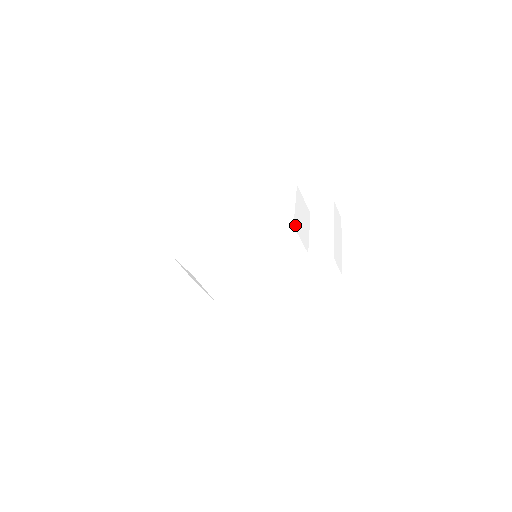
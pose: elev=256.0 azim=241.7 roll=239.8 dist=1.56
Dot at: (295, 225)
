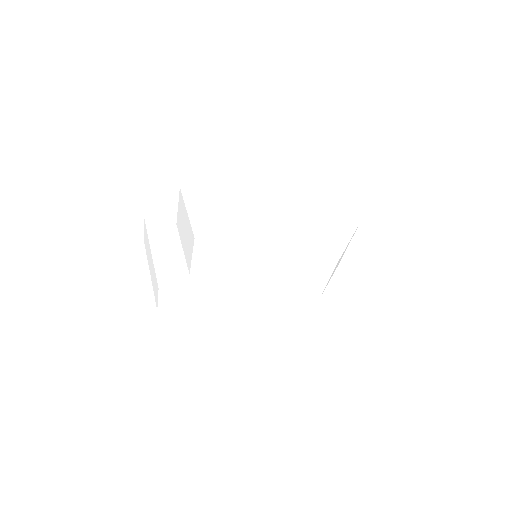
Dot at: occluded
